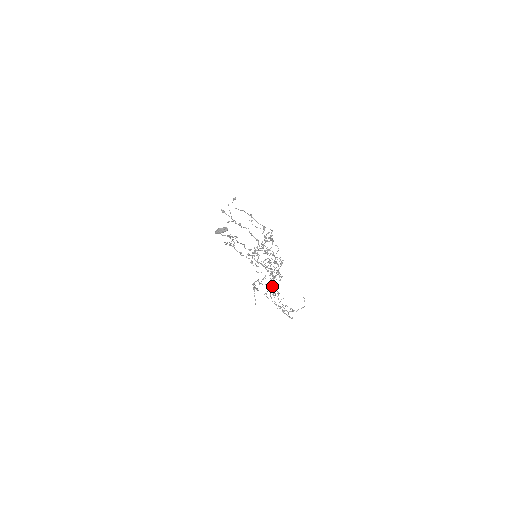
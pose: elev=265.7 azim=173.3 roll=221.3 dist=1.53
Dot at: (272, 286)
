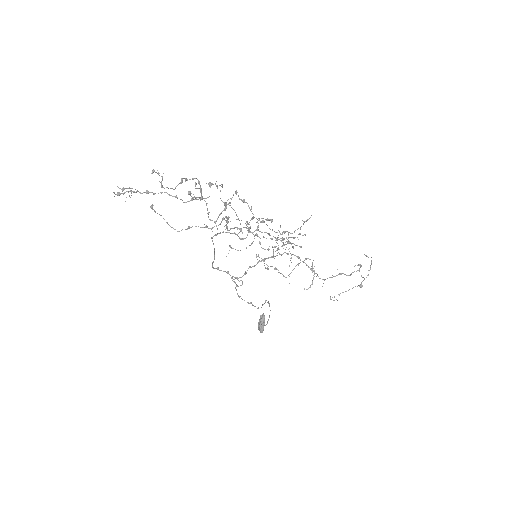
Dot at: occluded
